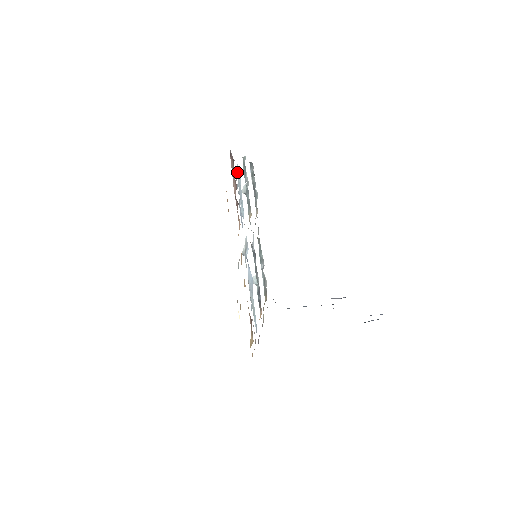
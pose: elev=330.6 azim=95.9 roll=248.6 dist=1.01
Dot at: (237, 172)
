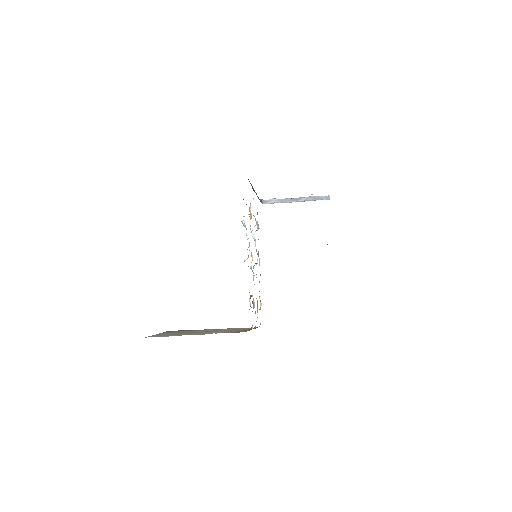
Dot at: occluded
